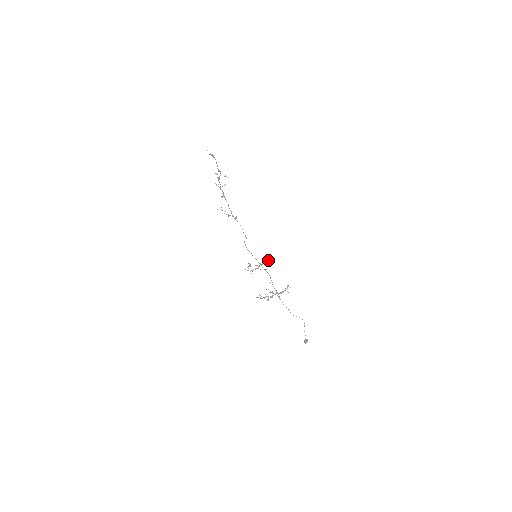
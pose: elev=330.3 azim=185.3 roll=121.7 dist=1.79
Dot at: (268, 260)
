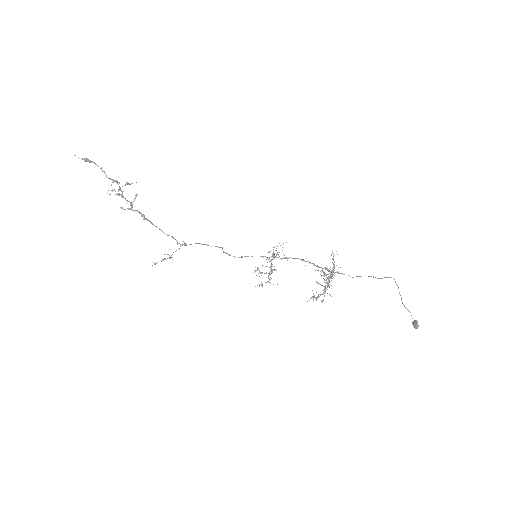
Dot at: occluded
